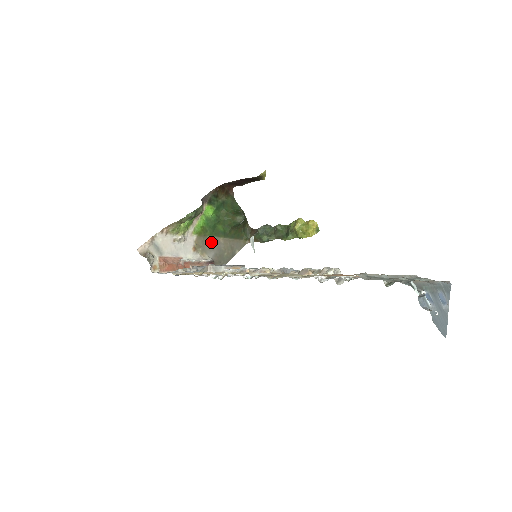
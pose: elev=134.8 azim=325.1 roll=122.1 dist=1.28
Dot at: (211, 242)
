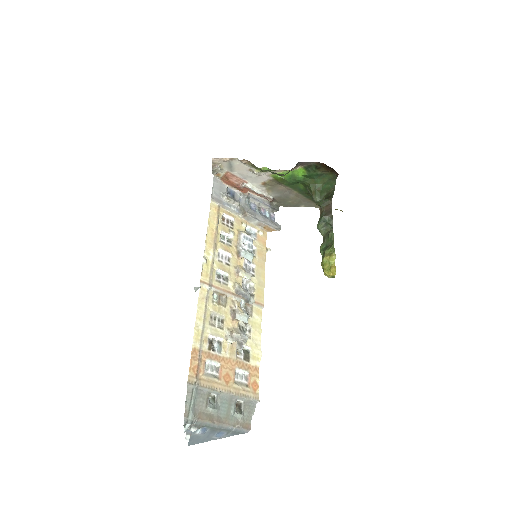
Dot at: (284, 188)
